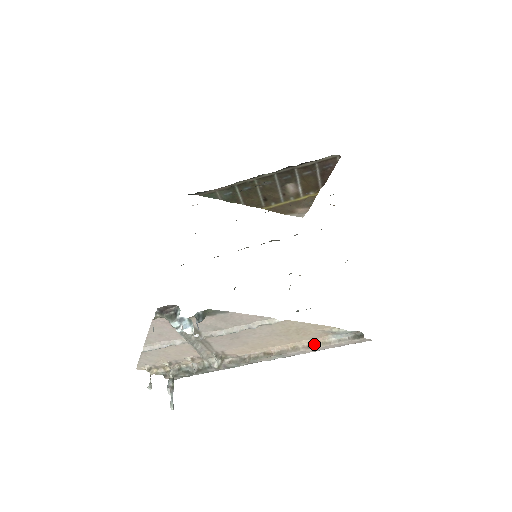
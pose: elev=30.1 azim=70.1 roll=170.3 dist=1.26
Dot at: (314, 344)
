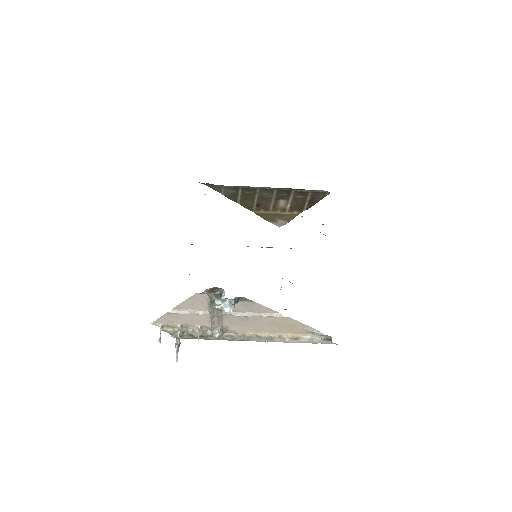
Dot at: (295, 337)
